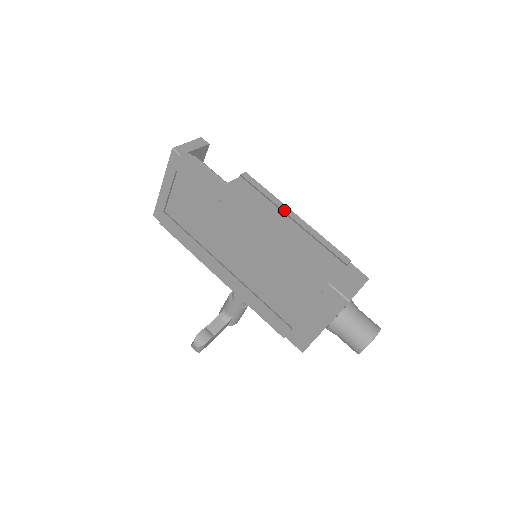
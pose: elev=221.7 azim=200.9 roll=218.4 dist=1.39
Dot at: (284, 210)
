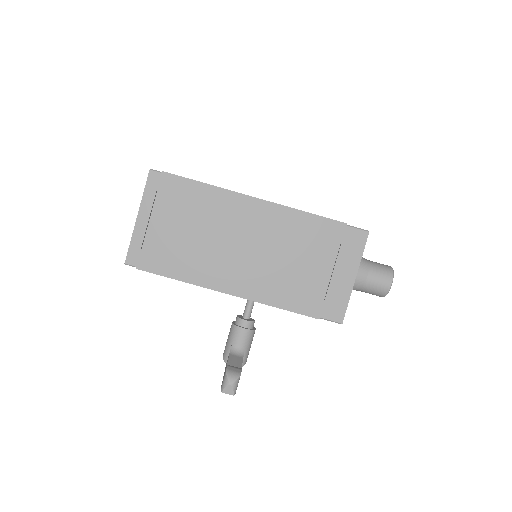
Dot at: occluded
